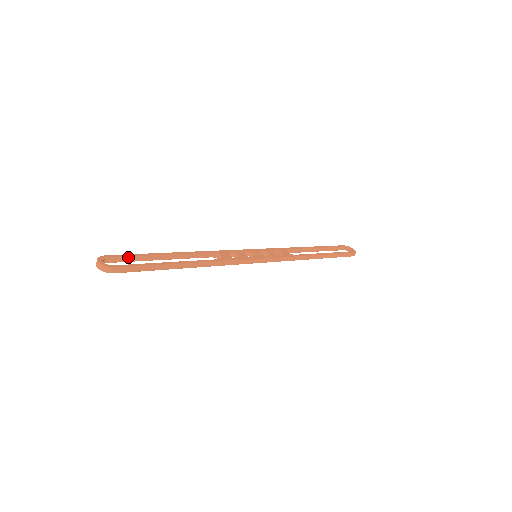
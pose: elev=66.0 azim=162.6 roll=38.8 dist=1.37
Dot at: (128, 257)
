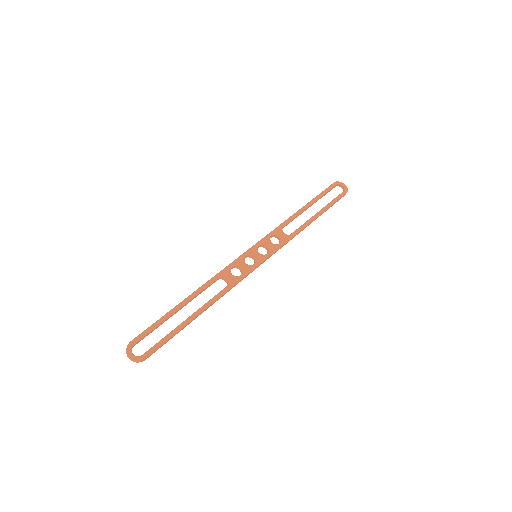
Dot at: (150, 332)
